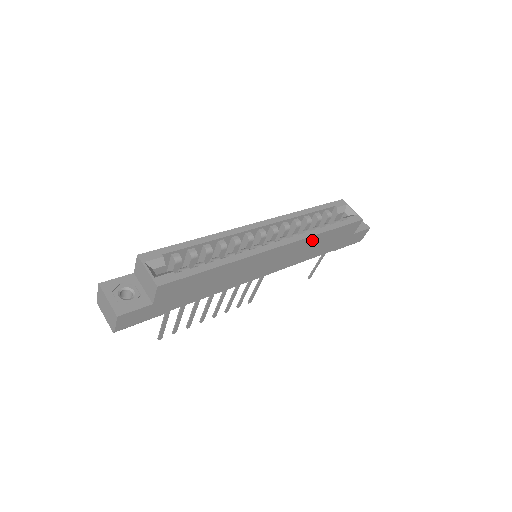
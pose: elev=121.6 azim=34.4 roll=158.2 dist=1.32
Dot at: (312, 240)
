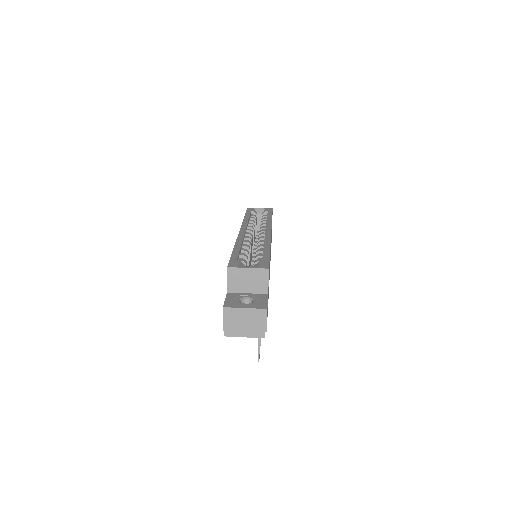
Dot at: occluded
